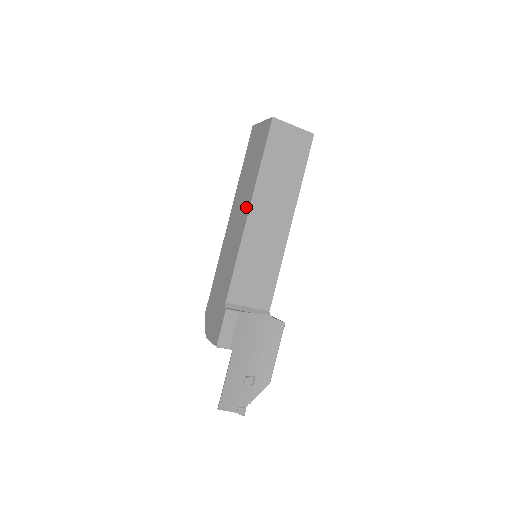
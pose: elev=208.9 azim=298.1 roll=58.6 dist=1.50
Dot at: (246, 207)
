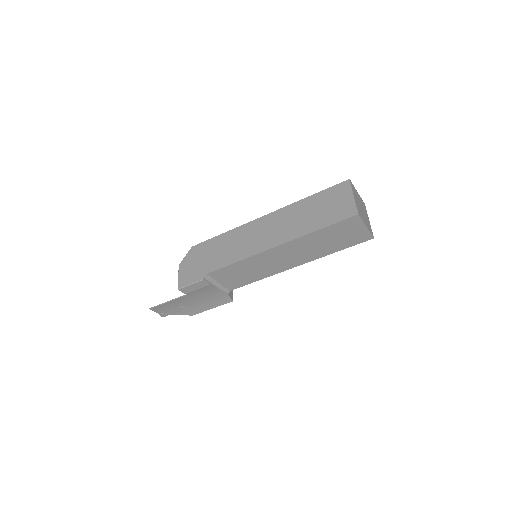
Dot at: (278, 239)
